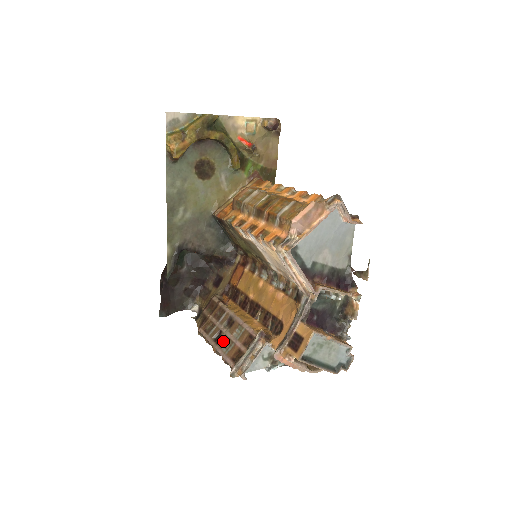
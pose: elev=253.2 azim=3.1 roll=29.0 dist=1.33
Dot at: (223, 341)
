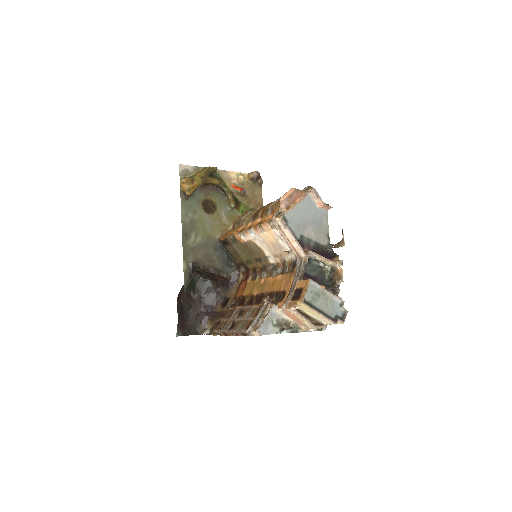
Dot at: (237, 324)
